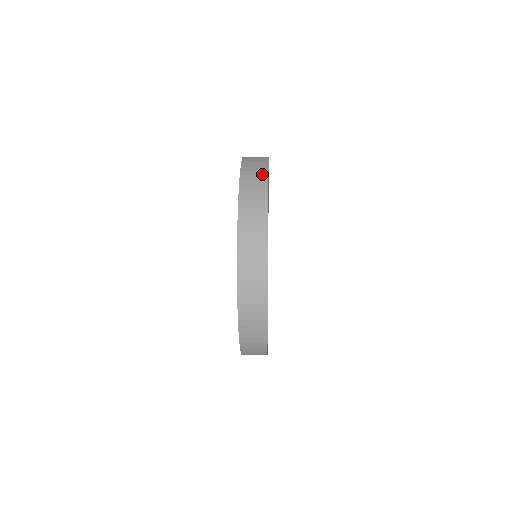
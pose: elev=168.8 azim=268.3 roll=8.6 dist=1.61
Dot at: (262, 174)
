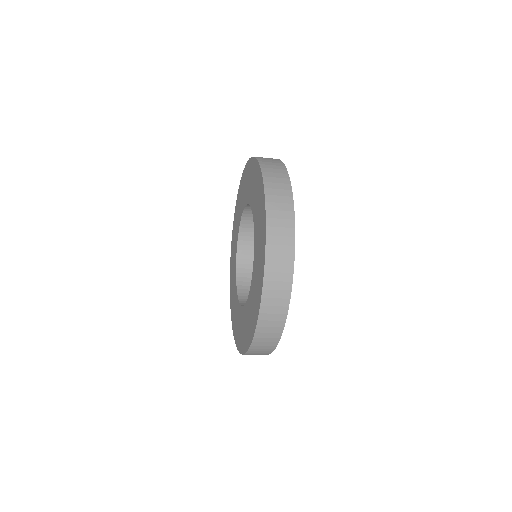
Dot at: occluded
